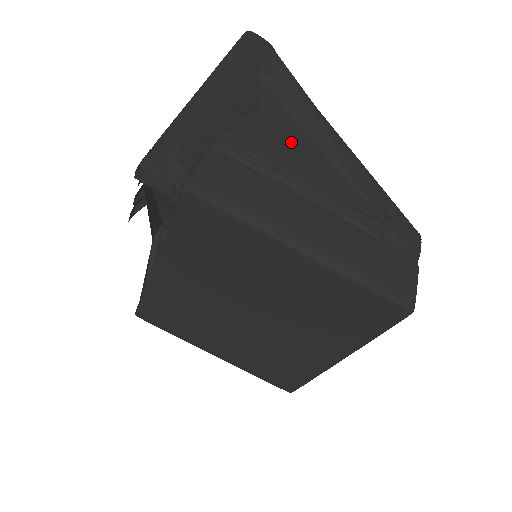
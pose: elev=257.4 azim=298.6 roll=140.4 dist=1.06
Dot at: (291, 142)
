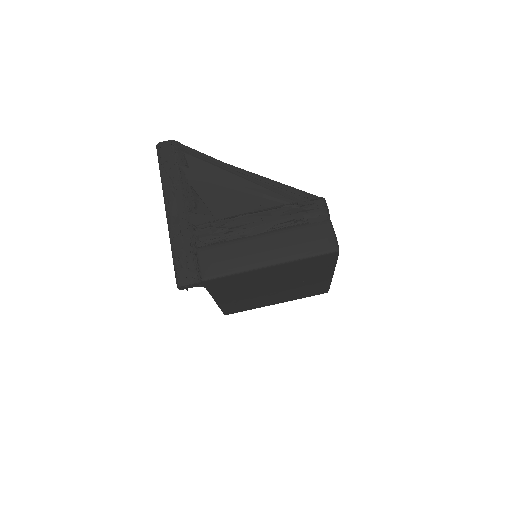
Dot at: (227, 203)
